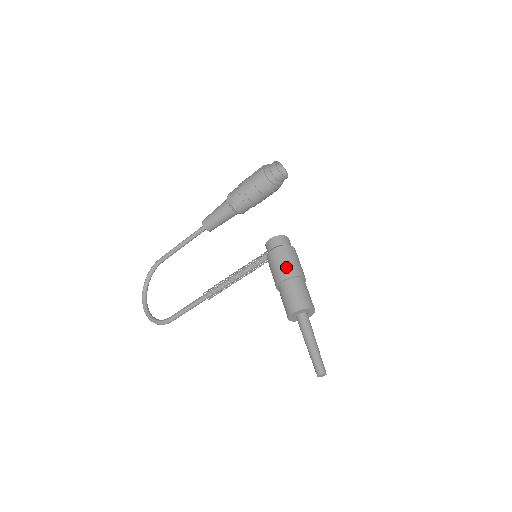
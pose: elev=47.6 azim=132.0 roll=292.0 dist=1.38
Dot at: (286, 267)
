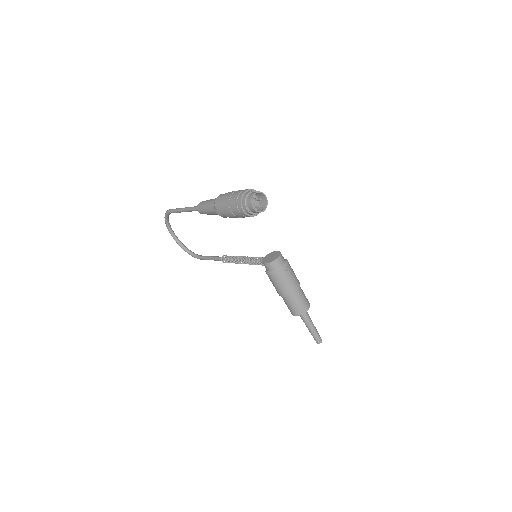
Dot at: (283, 289)
